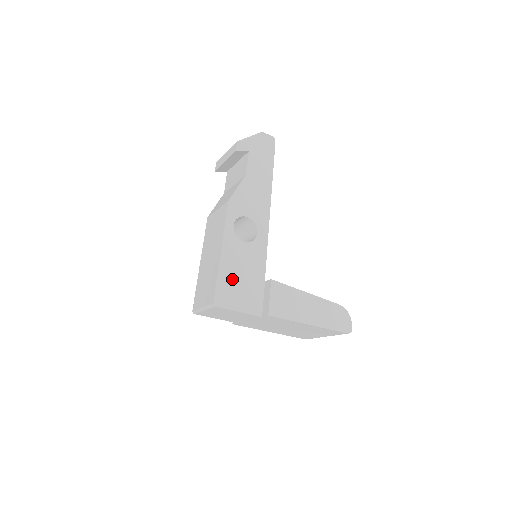
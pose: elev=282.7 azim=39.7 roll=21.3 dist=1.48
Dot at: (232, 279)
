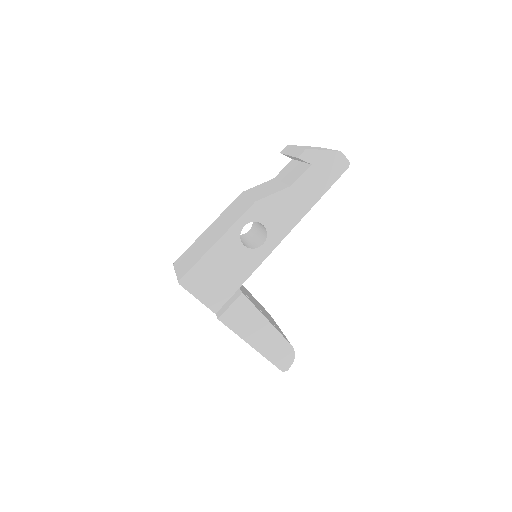
Dot at: (210, 270)
